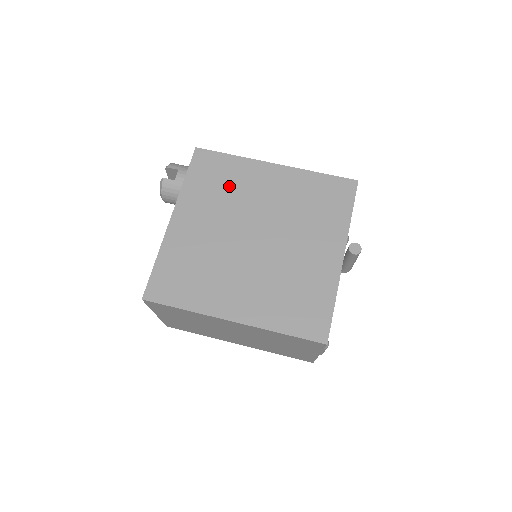
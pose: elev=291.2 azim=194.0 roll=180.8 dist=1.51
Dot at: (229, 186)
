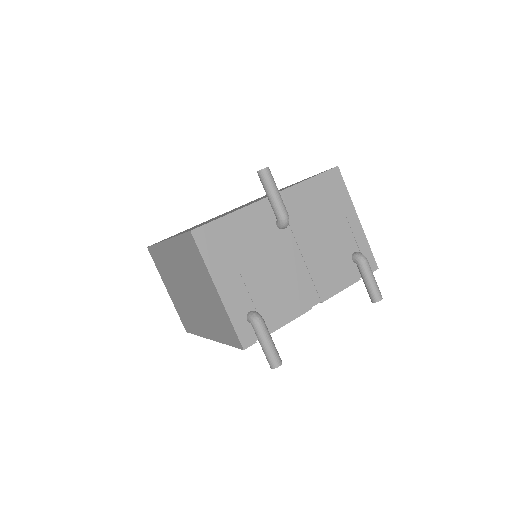
Dot at: occluded
